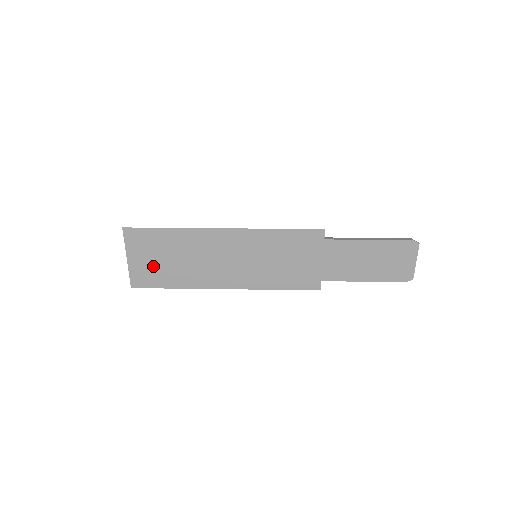
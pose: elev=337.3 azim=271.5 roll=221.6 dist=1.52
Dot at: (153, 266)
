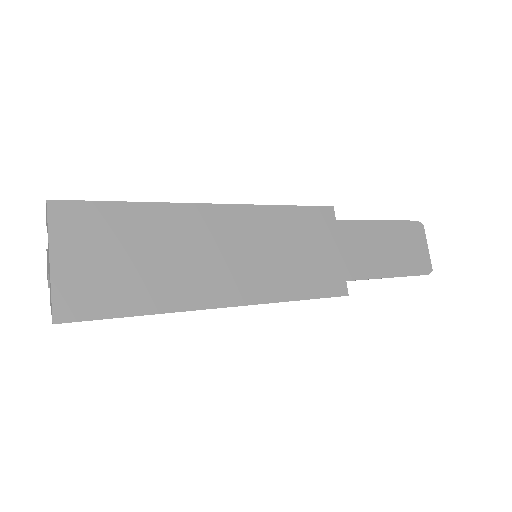
Dot at: (101, 273)
